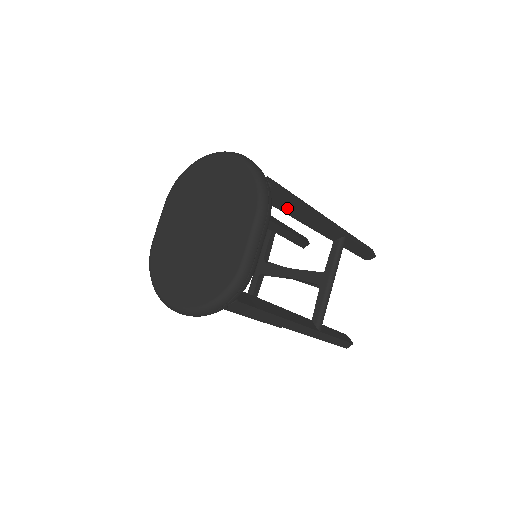
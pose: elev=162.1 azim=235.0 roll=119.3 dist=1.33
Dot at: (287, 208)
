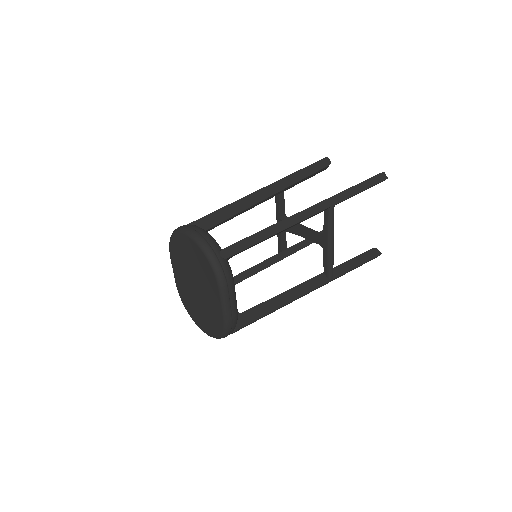
Dot at: (254, 245)
